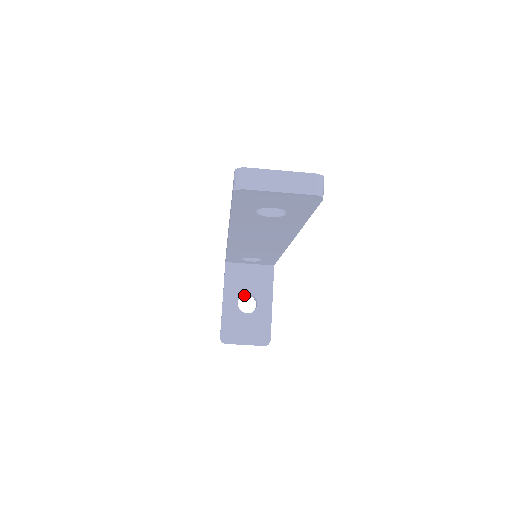
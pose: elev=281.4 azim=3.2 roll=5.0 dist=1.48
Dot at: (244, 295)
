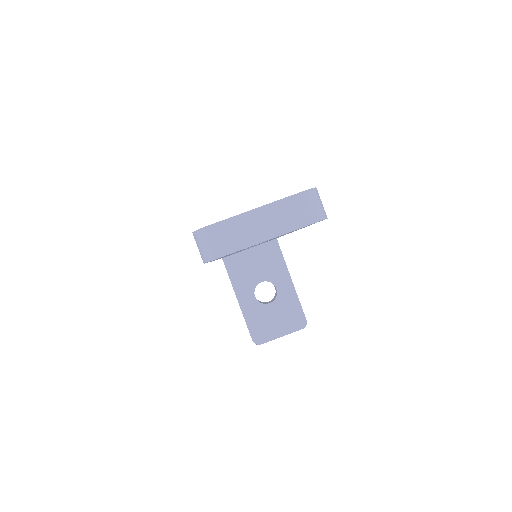
Dot at: occluded
